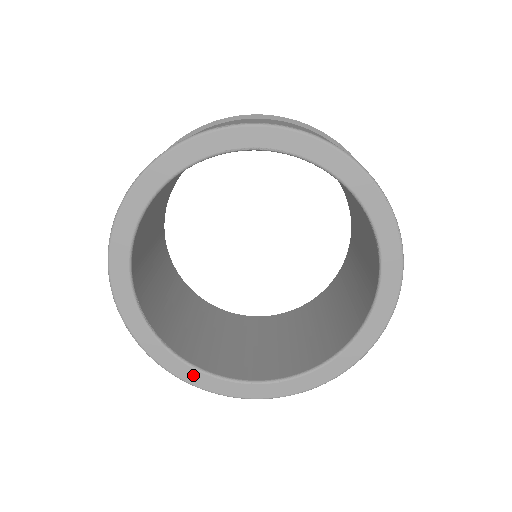
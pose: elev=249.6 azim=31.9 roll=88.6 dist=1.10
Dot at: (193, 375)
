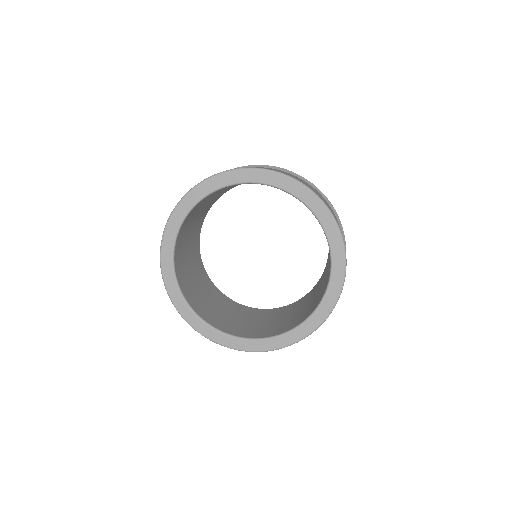
Dot at: (171, 280)
